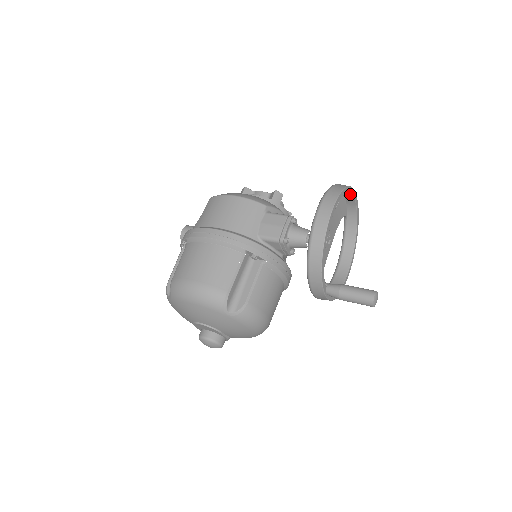
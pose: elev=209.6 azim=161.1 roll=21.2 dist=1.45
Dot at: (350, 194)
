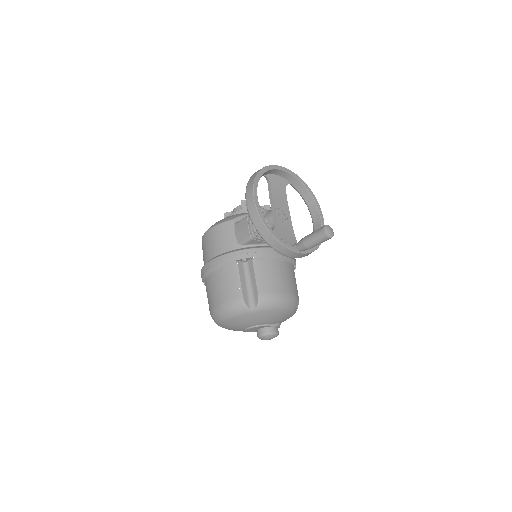
Dot at: (272, 170)
